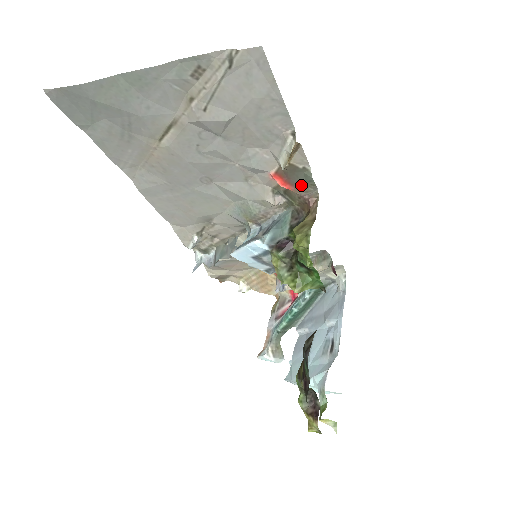
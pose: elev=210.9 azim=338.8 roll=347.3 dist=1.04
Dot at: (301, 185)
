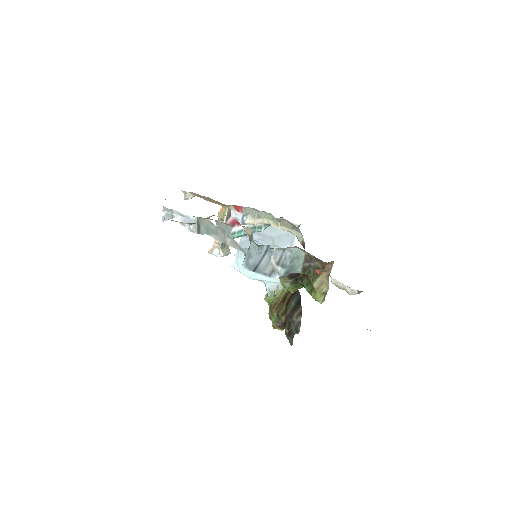
Dot at: occluded
